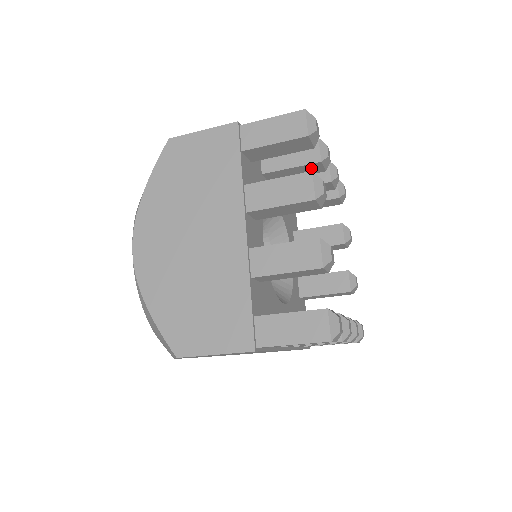
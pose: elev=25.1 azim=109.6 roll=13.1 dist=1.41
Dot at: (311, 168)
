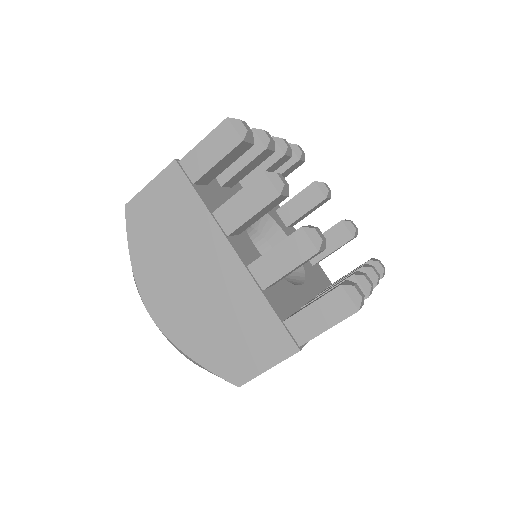
Dot at: (261, 157)
